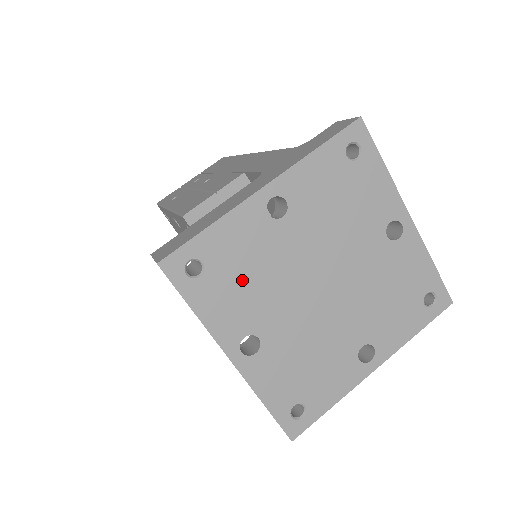
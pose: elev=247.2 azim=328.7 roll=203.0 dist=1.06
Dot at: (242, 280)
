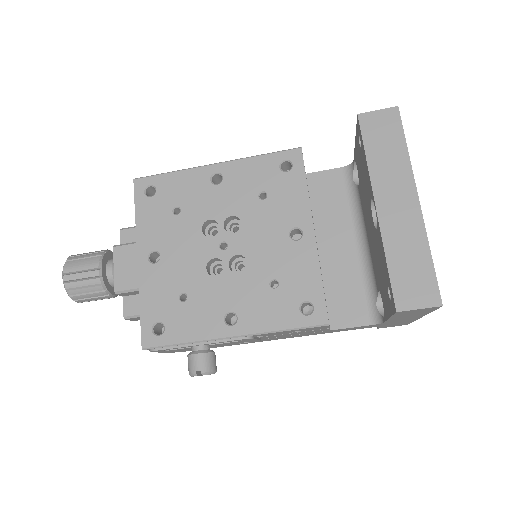
Dot at: occluded
